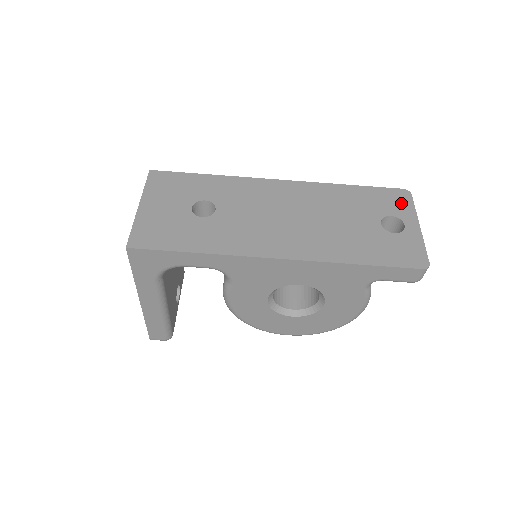
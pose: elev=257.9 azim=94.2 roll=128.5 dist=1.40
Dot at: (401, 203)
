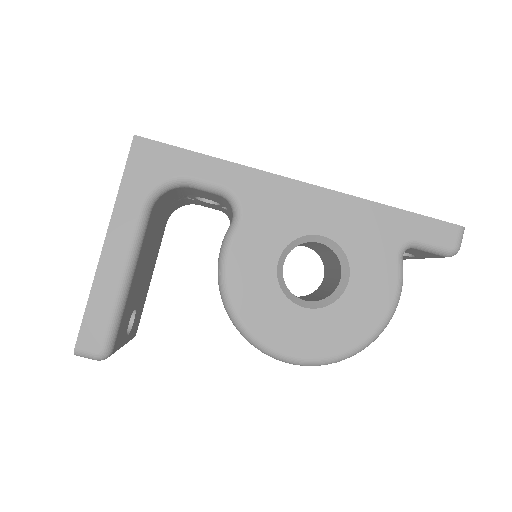
Dot at: occluded
